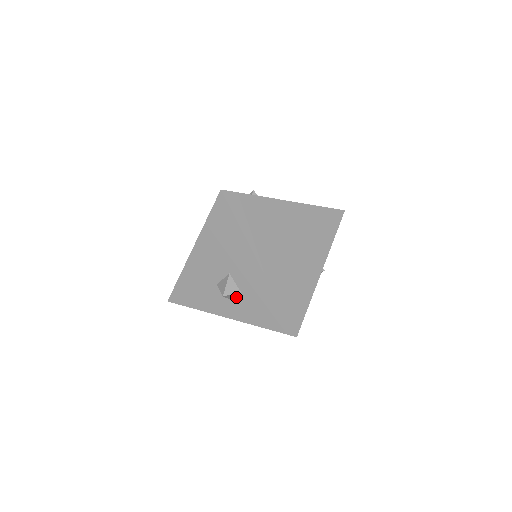
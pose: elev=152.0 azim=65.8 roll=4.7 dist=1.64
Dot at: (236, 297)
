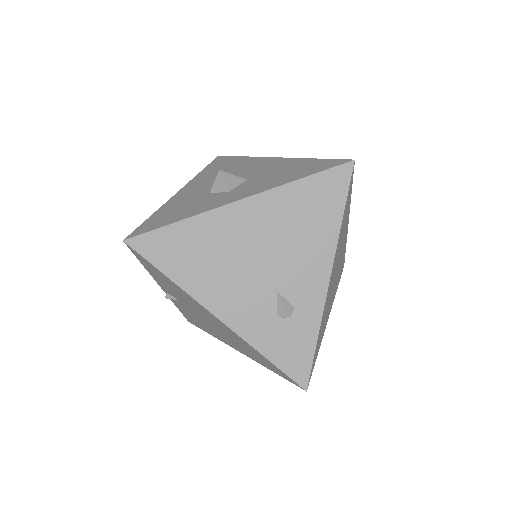
Dot at: occluded
